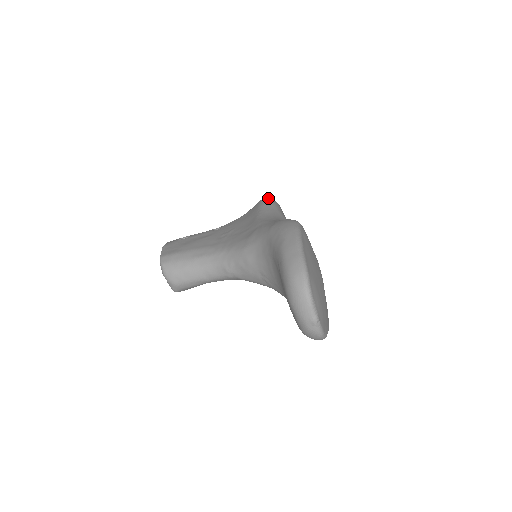
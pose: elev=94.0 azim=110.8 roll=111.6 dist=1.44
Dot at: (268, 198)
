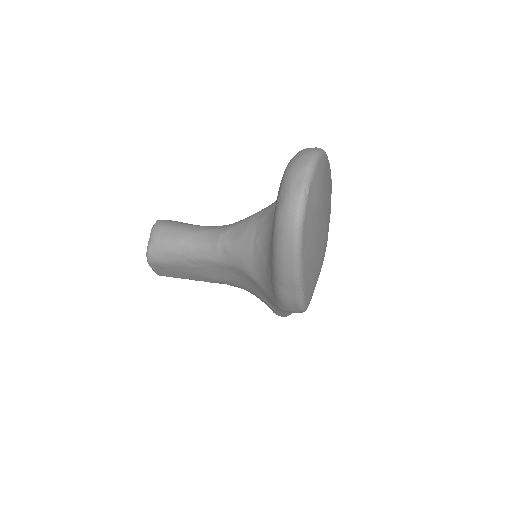
Dot at: occluded
